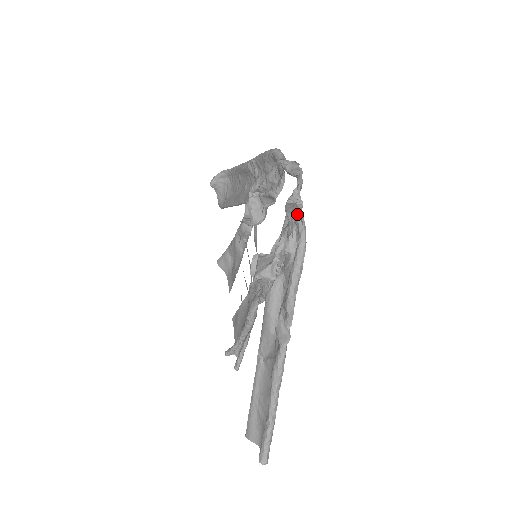
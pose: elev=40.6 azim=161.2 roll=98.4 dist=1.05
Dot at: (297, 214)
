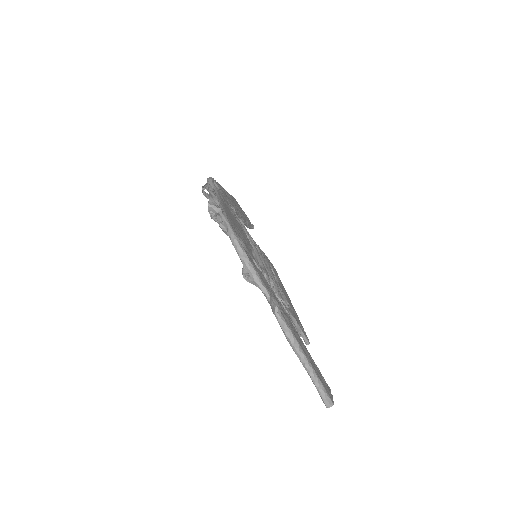
Dot at: occluded
